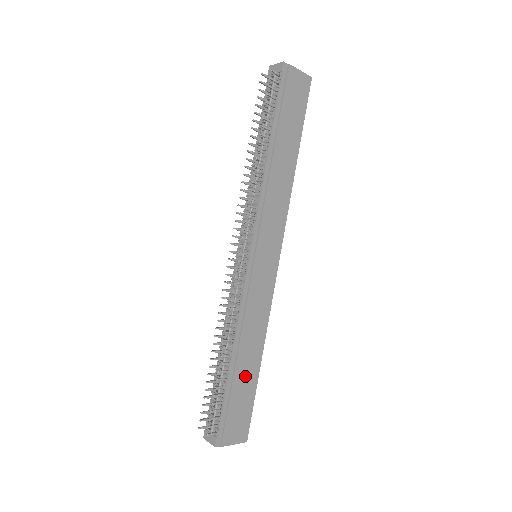
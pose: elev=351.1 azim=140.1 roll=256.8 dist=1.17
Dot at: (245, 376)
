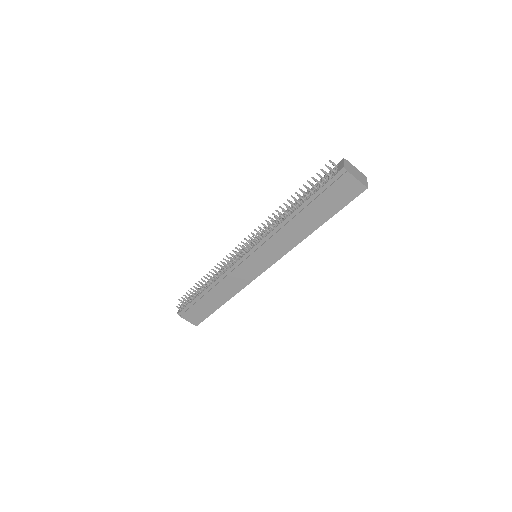
Dot at: (210, 302)
